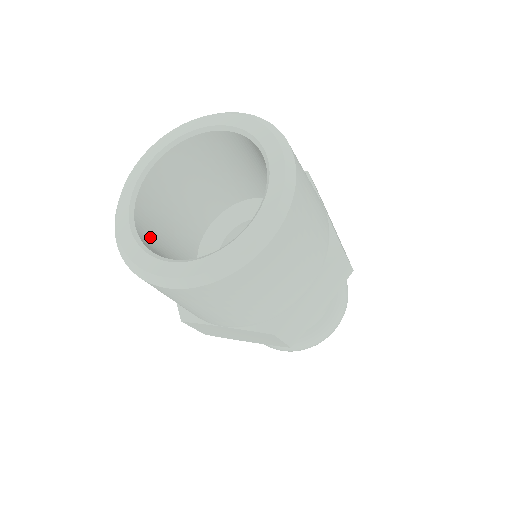
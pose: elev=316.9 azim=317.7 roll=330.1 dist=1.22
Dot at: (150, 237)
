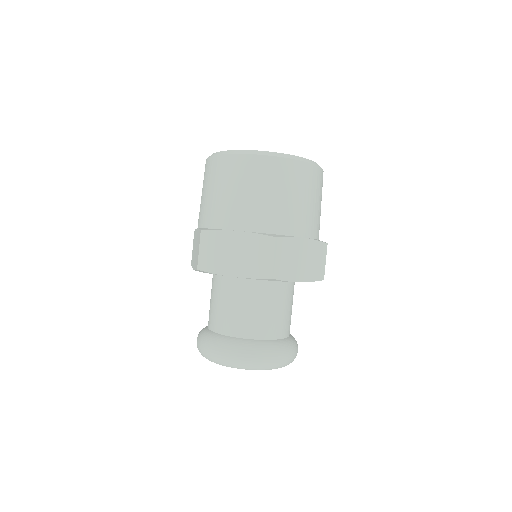
Dot at: occluded
